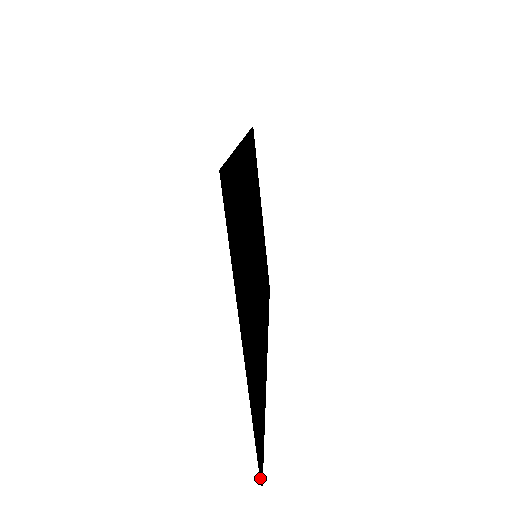
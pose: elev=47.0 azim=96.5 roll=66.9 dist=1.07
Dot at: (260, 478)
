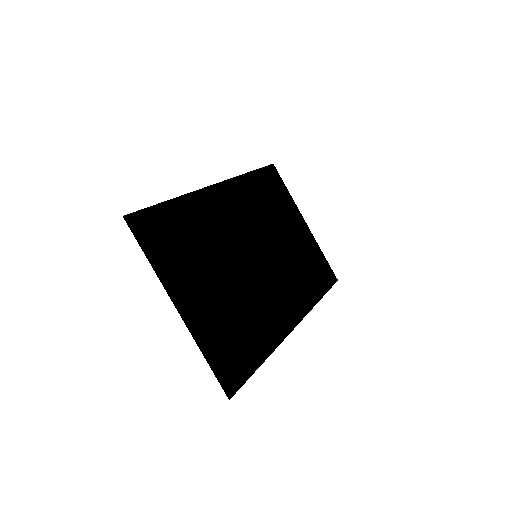
Dot at: (226, 394)
